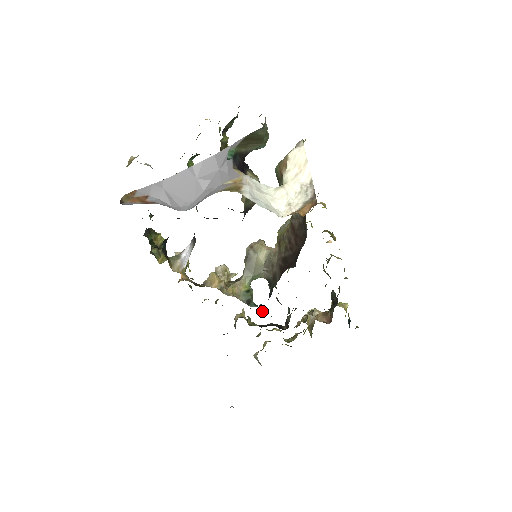
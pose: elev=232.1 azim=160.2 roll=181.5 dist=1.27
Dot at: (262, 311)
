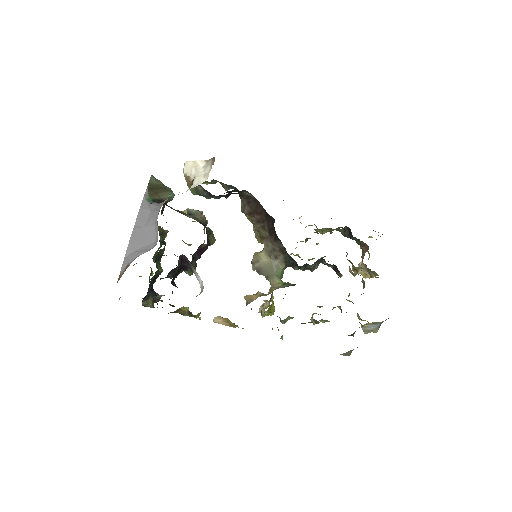
Dot at: occluded
